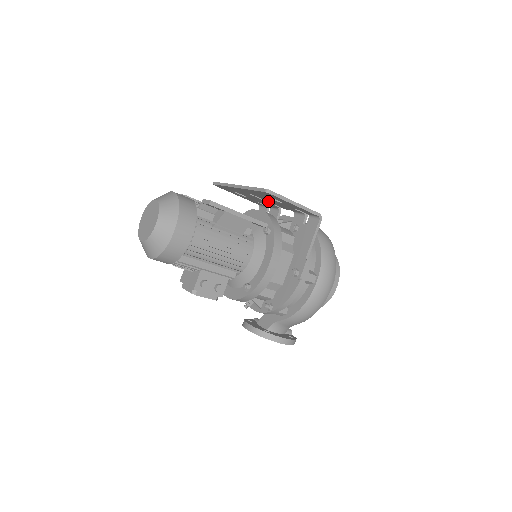
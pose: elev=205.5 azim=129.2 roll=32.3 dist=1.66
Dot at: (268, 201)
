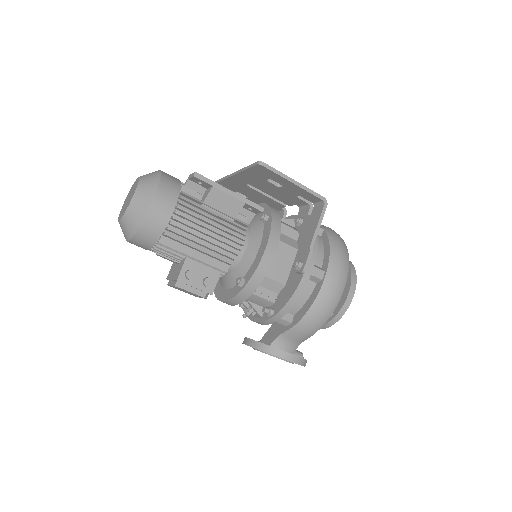
Dot at: (268, 193)
